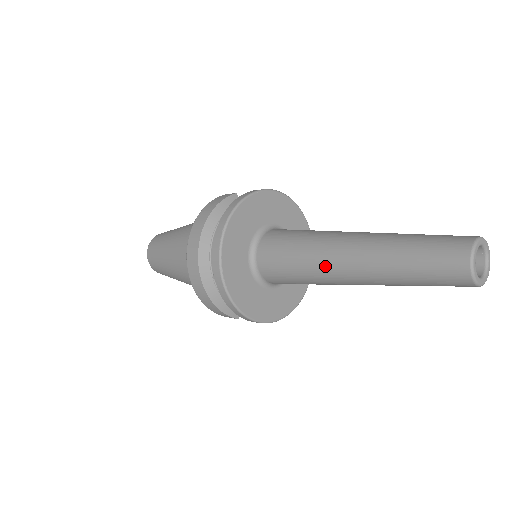
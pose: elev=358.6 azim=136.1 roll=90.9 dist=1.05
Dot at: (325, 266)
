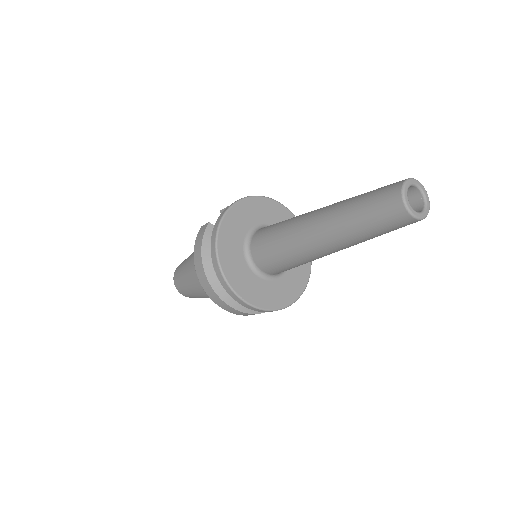
Dot at: (308, 252)
